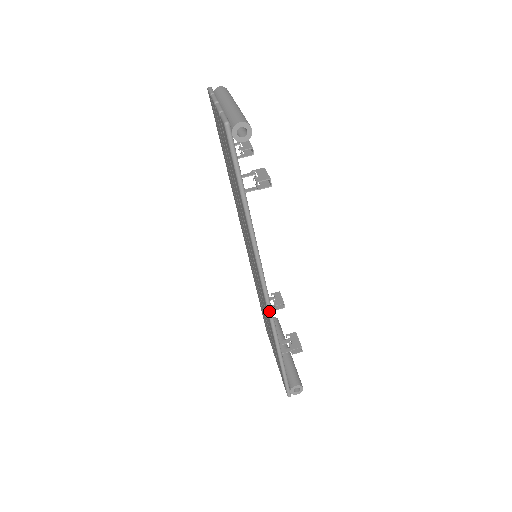
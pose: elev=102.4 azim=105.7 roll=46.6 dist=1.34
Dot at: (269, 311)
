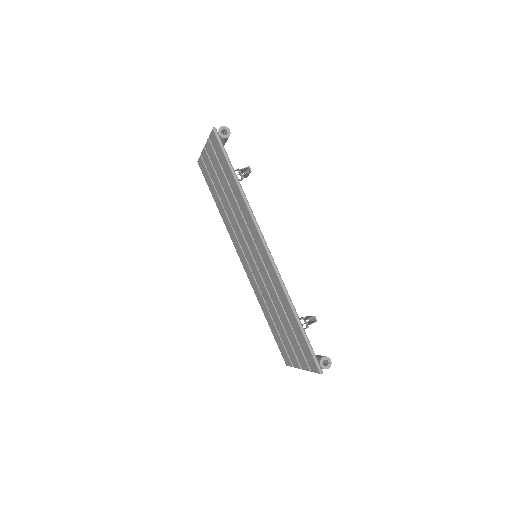
Dot at: (276, 270)
